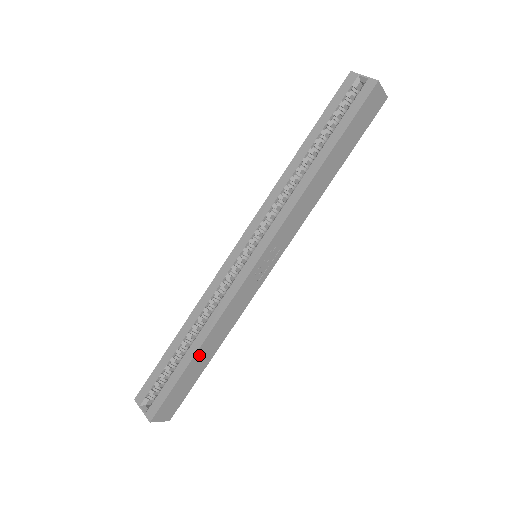
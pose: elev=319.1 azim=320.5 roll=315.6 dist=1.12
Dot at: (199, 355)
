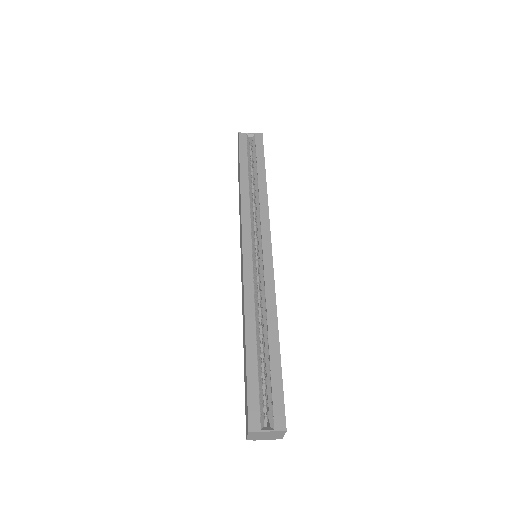
Dot at: (278, 343)
